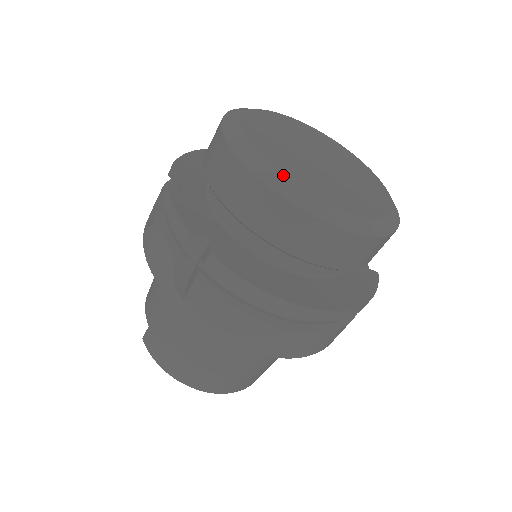
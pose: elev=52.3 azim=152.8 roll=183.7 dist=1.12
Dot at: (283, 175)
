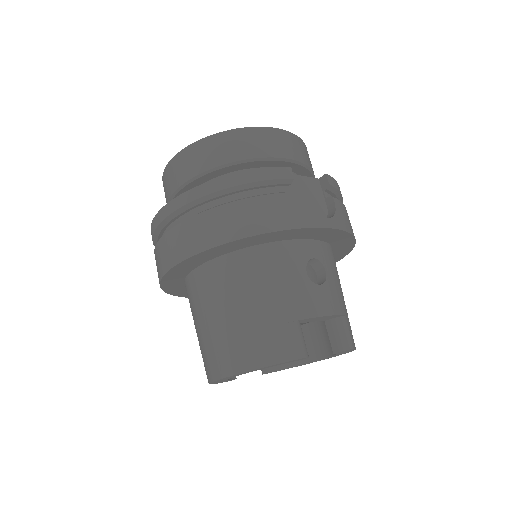
Dot at: occluded
